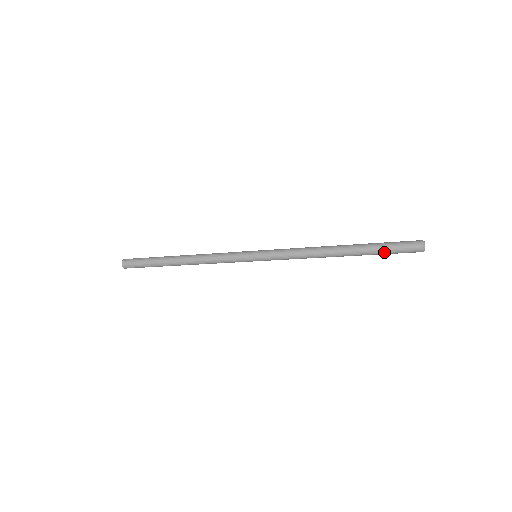
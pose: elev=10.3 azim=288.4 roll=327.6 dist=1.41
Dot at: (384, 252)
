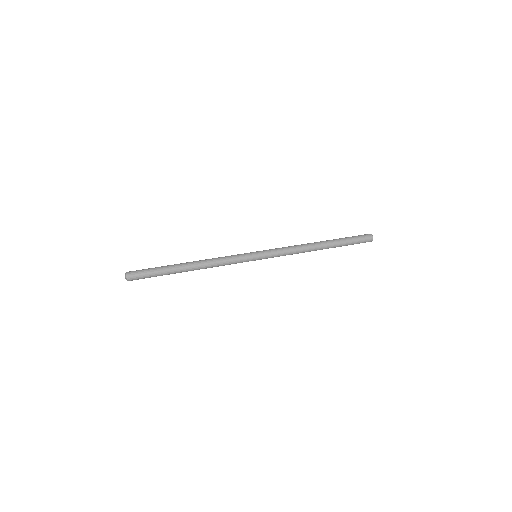
Dot at: occluded
